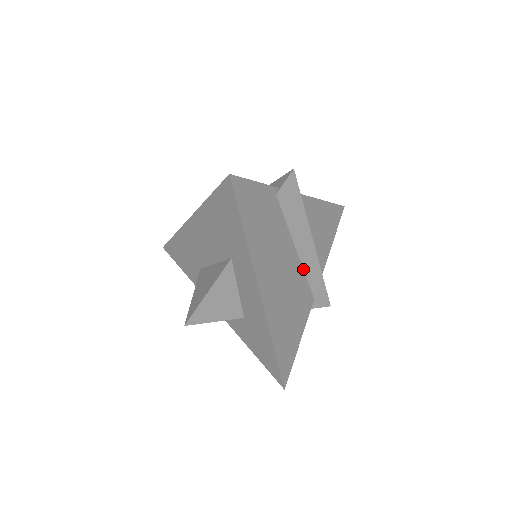
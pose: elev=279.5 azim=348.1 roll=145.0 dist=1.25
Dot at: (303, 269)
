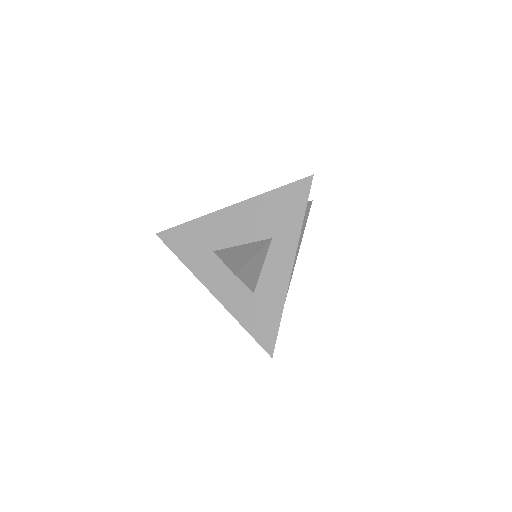
Dot at: occluded
